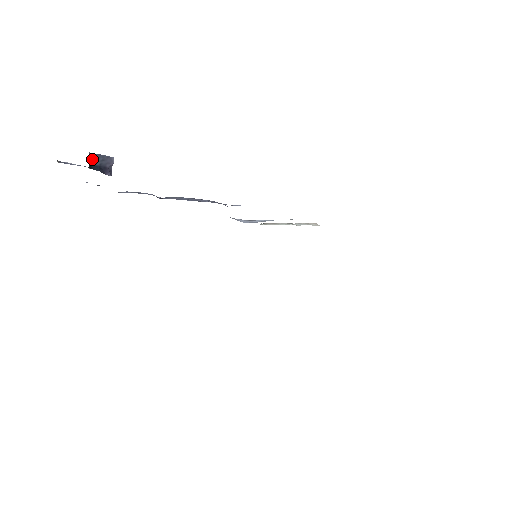
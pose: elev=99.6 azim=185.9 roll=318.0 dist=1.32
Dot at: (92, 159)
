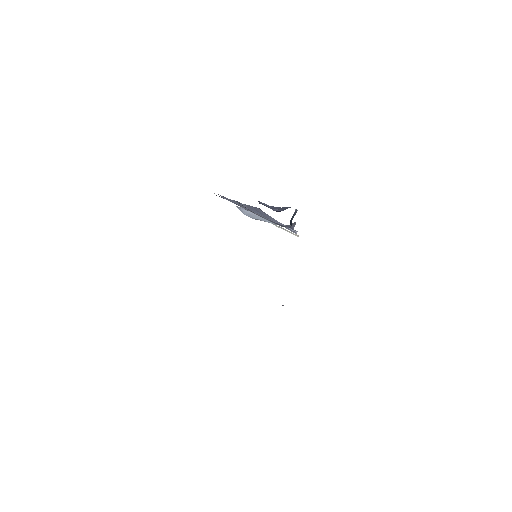
Dot at: (293, 214)
